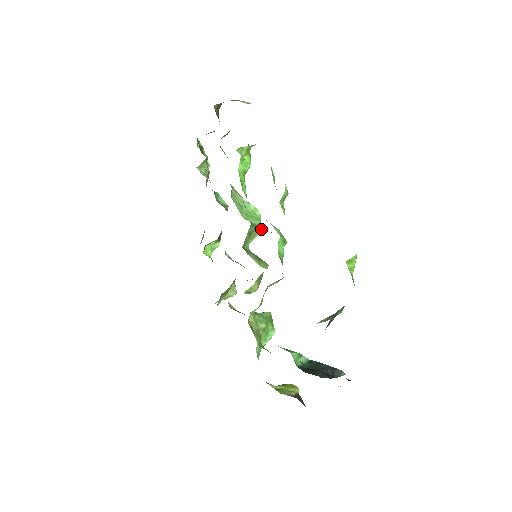
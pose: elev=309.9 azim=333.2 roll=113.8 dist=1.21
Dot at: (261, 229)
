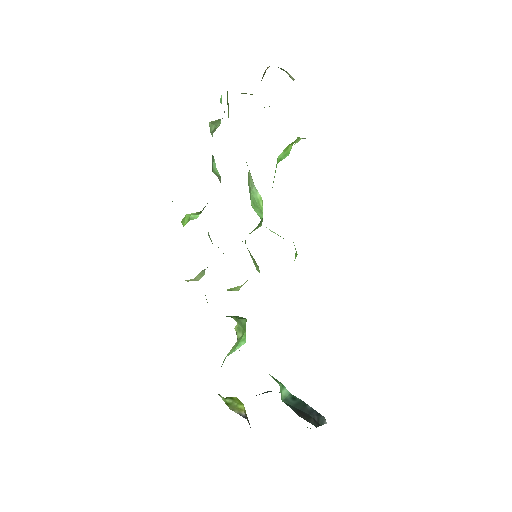
Dot at: occluded
